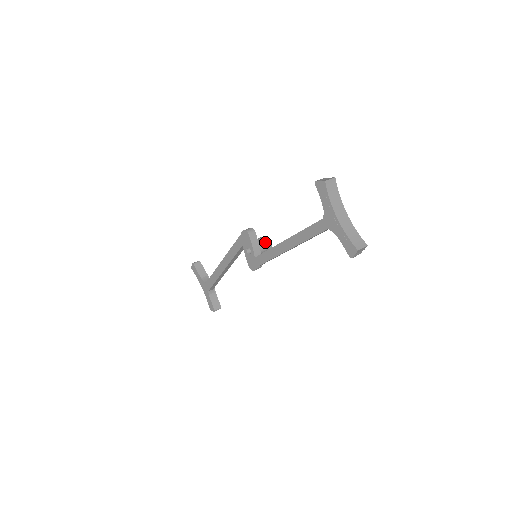
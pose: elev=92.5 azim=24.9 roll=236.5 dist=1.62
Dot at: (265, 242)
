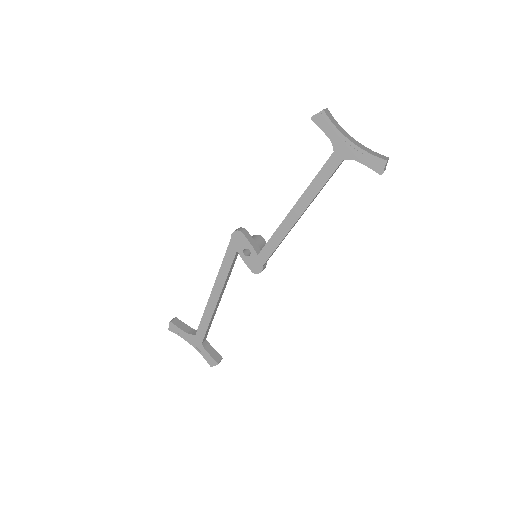
Dot at: (258, 239)
